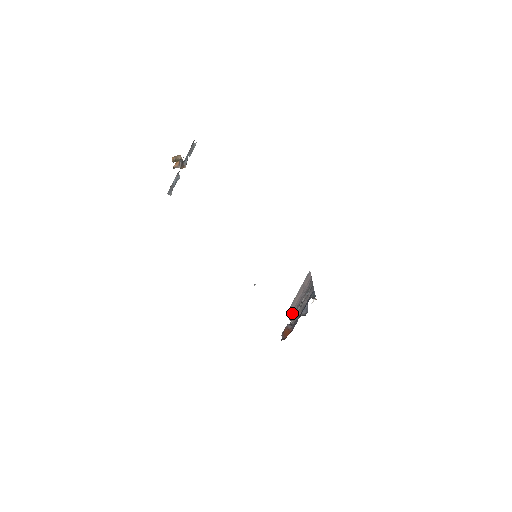
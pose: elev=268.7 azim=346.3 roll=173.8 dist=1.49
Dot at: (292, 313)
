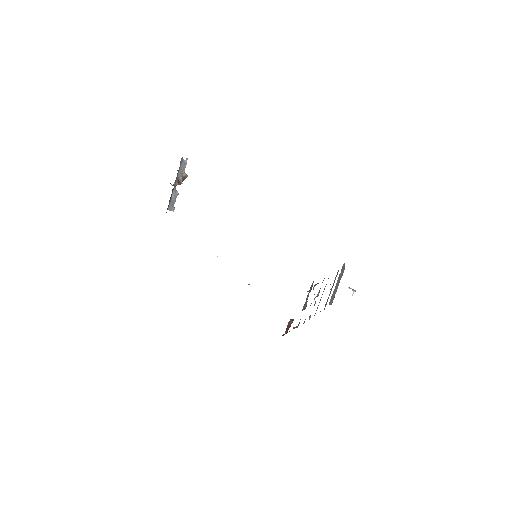
Dot at: (324, 308)
